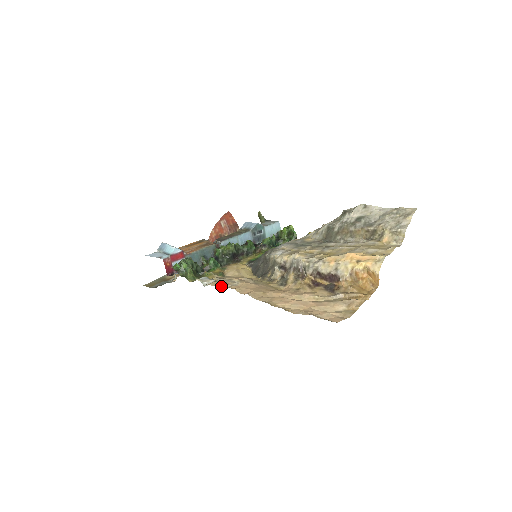
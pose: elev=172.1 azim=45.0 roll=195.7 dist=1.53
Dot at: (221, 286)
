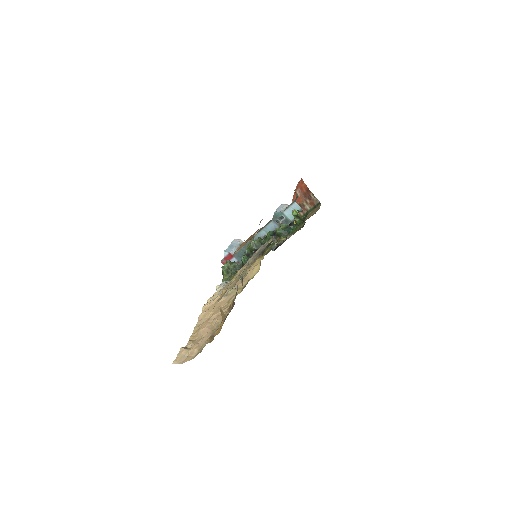
Dot at: (207, 300)
